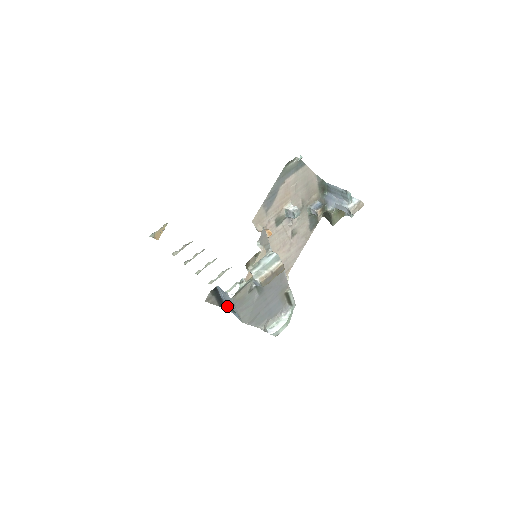
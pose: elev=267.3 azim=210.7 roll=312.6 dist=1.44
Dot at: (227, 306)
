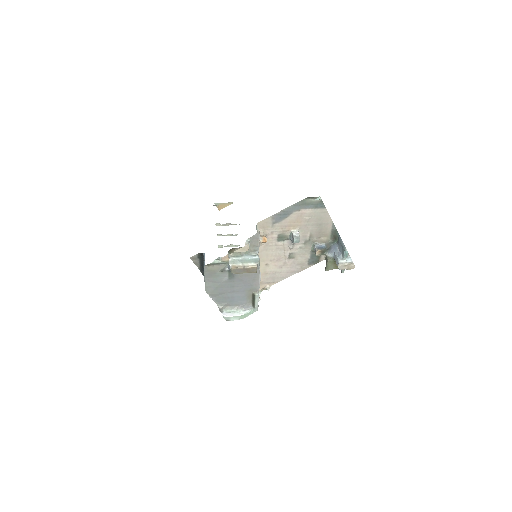
Dot at: occluded
